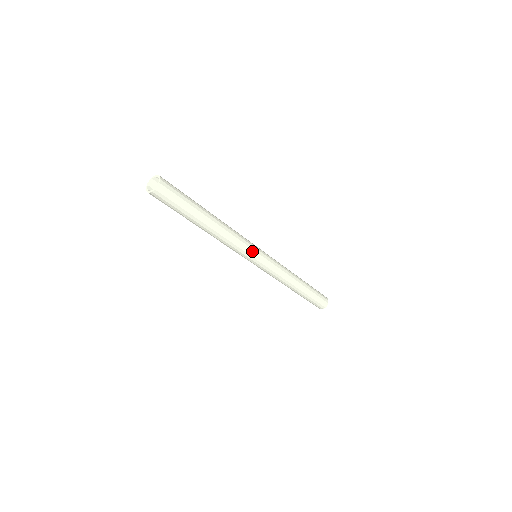
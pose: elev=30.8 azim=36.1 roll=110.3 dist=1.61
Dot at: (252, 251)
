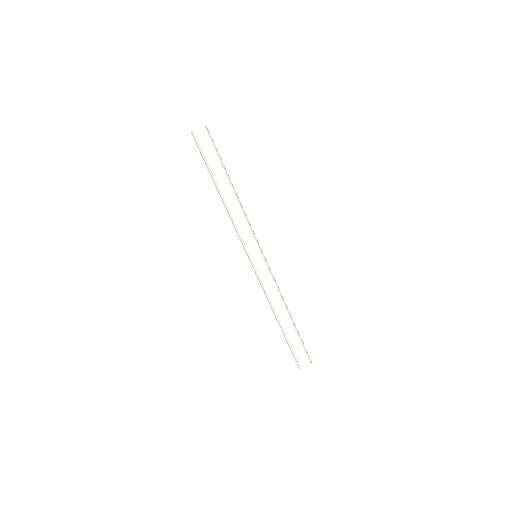
Dot at: (256, 239)
